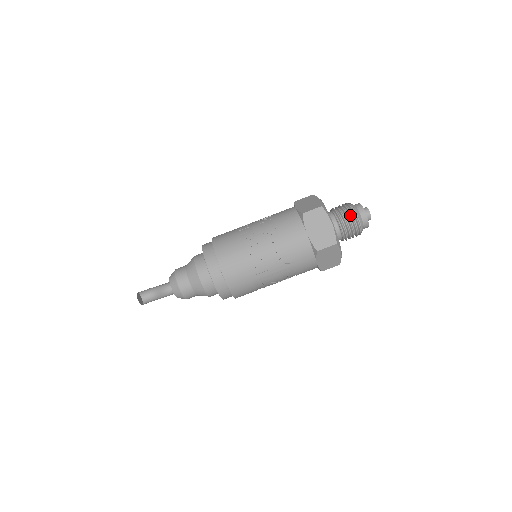
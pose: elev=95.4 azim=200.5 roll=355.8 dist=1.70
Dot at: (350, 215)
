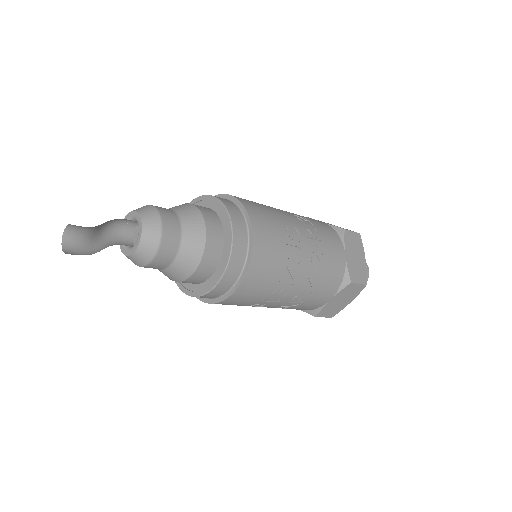
Dot at: occluded
